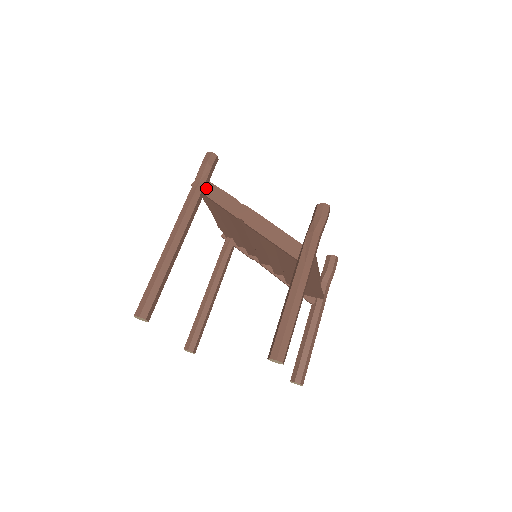
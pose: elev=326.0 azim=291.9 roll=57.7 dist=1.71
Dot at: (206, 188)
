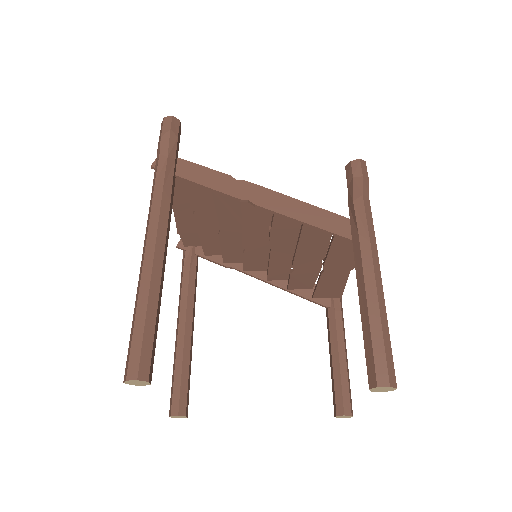
Dot at: (176, 167)
